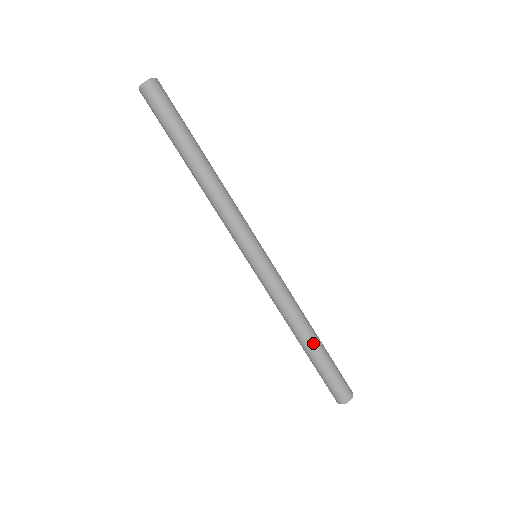
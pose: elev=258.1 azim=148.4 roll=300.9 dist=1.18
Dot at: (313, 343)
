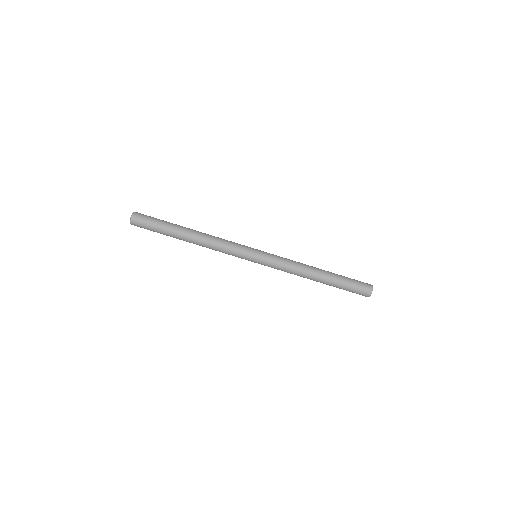
Dot at: (324, 277)
